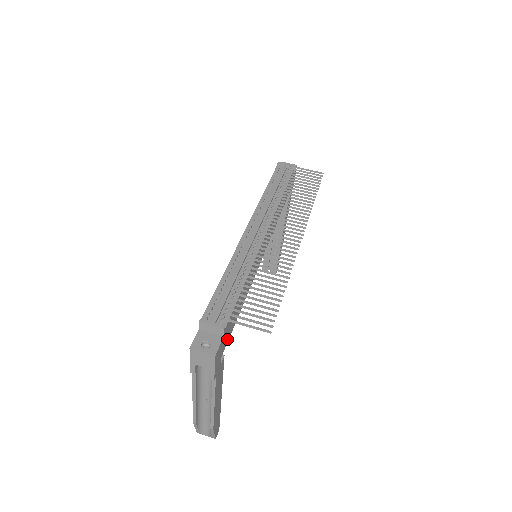
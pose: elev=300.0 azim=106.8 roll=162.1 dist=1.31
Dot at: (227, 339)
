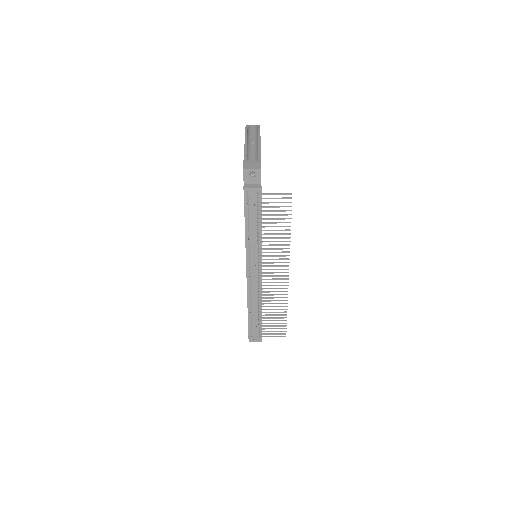
Dot at: occluded
